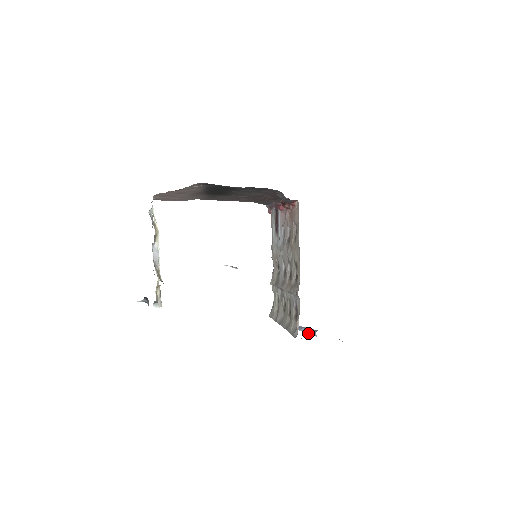
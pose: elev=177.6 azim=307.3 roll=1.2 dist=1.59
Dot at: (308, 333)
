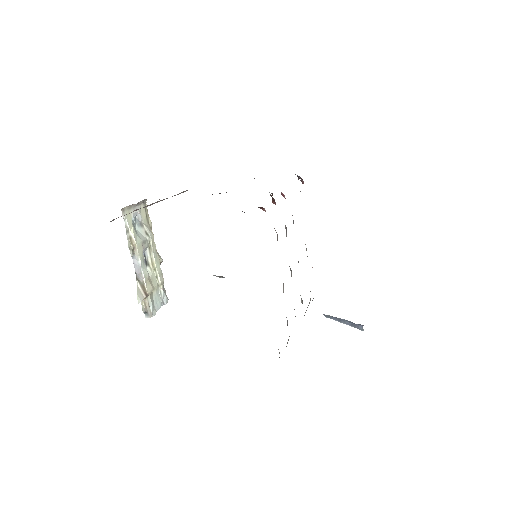
Dot at: (353, 326)
